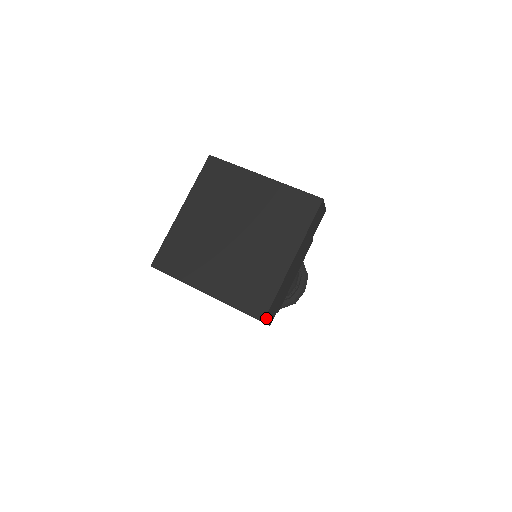
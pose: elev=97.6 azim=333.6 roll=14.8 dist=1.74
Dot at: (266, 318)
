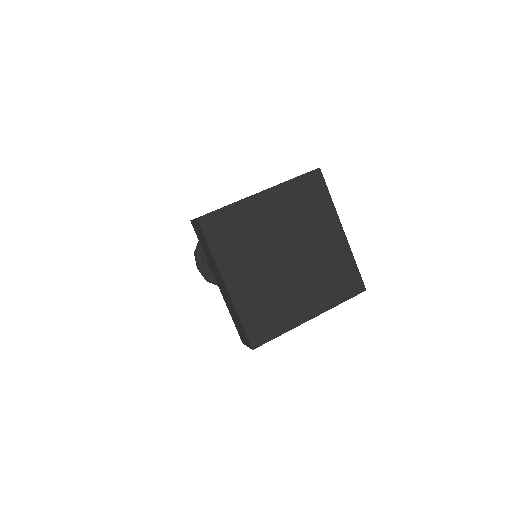
Dot at: occluded
